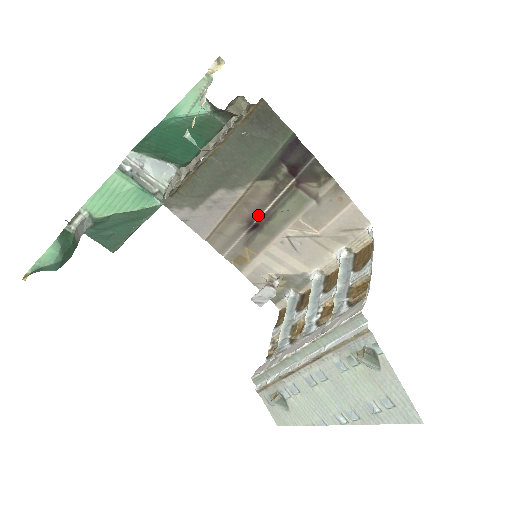
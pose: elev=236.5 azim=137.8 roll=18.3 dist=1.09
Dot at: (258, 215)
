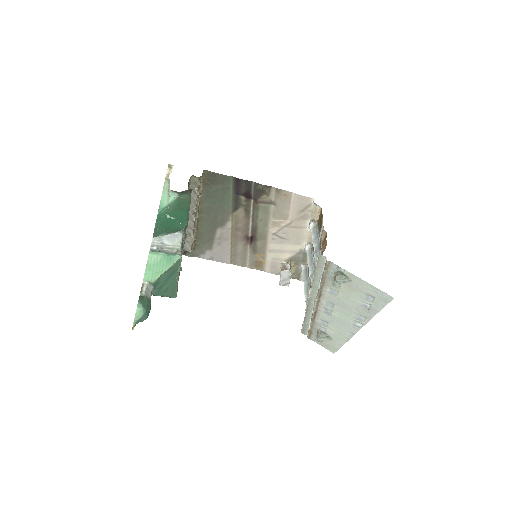
Dot at: (248, 231)
